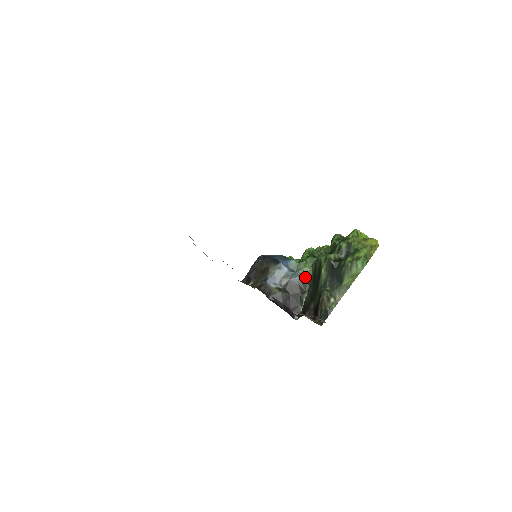
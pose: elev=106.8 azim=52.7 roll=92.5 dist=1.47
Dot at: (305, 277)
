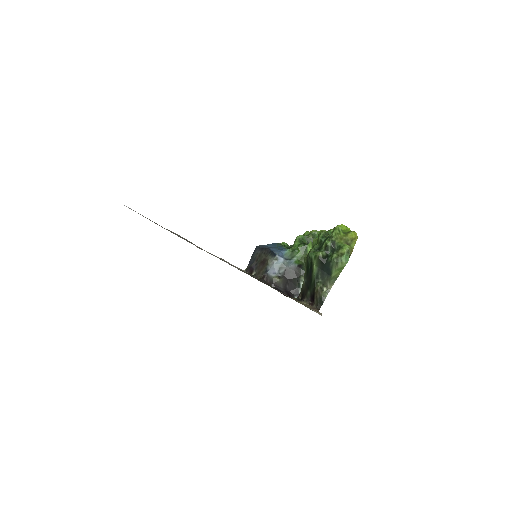
Dot at: (299, 263)
